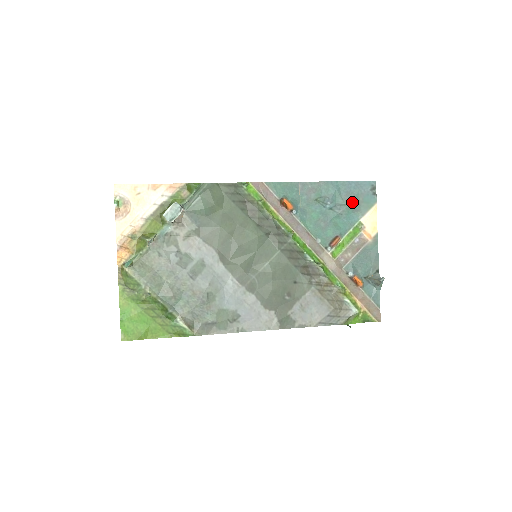
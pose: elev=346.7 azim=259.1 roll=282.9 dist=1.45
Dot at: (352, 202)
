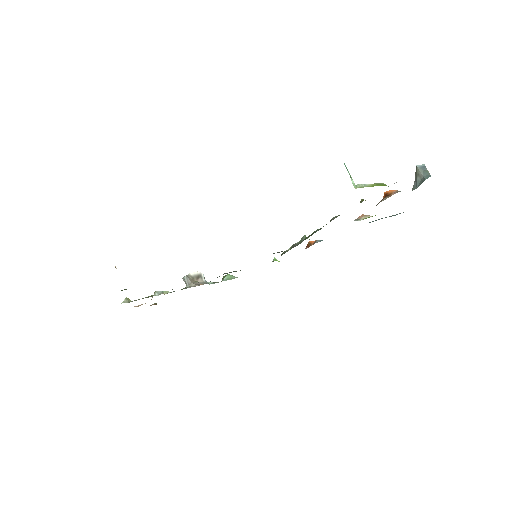
Dot at: occluded
